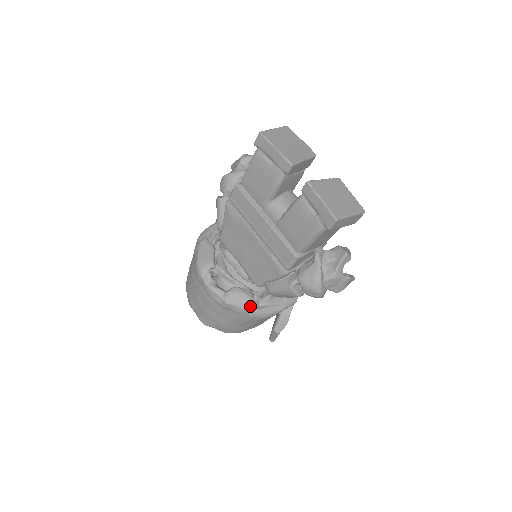
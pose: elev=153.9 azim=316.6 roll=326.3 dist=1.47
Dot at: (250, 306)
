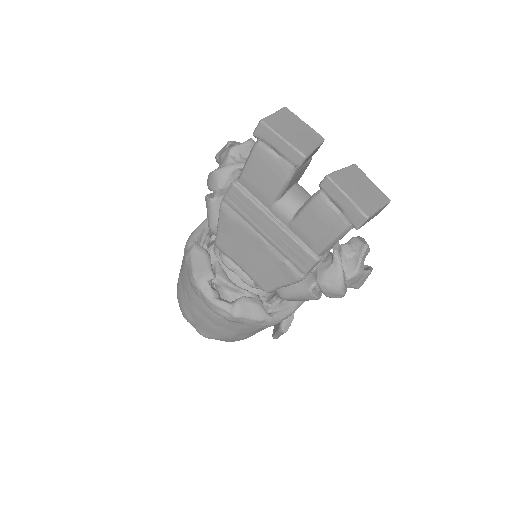
Dot at: (261, 315)
